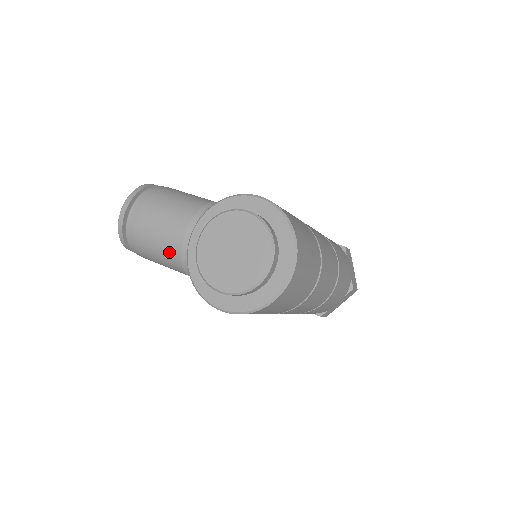
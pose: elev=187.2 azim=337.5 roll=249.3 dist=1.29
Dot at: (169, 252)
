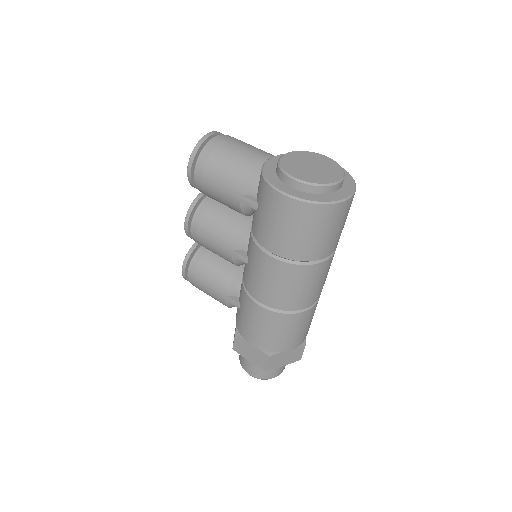
Dot at: (243, 163)
